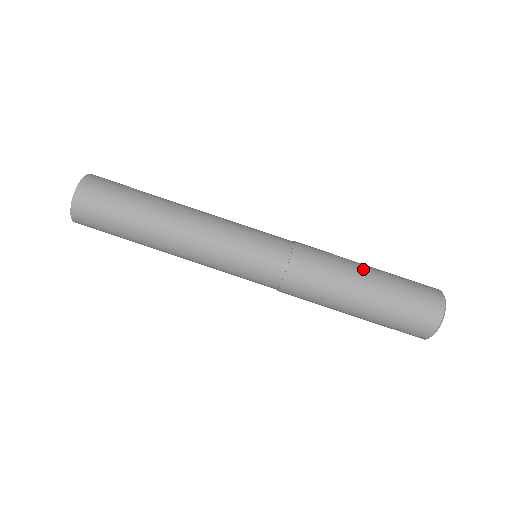
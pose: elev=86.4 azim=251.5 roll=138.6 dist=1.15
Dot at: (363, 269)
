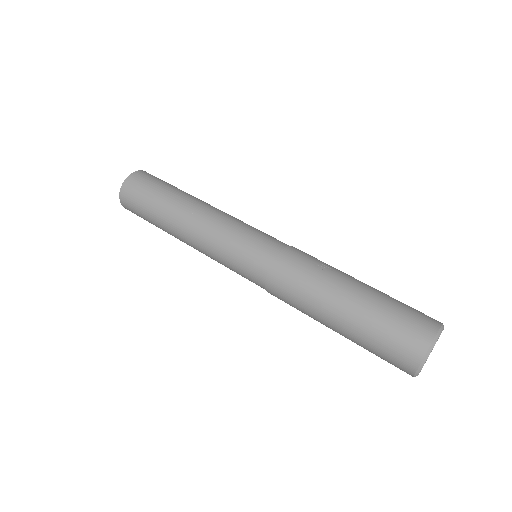
Dot at: occluded
